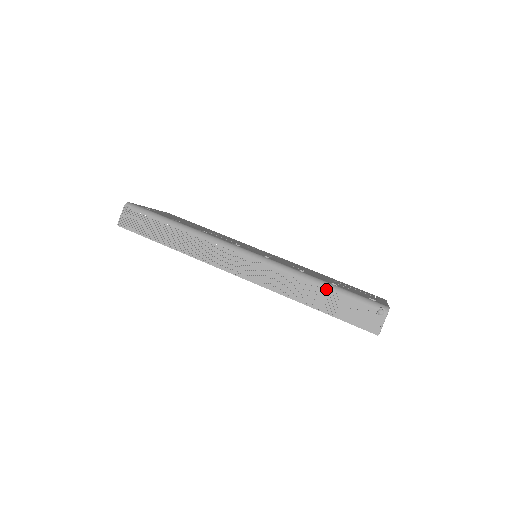
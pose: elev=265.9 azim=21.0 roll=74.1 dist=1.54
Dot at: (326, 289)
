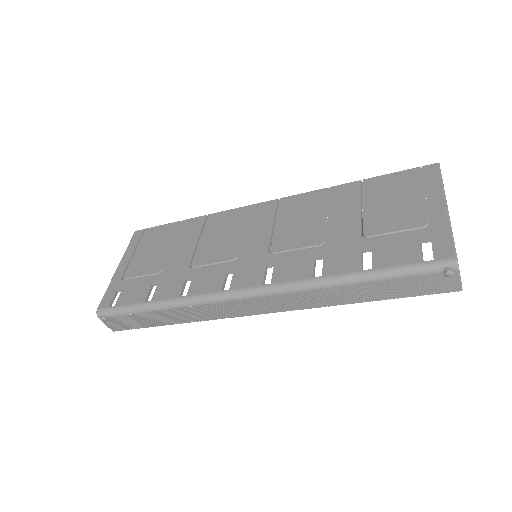
Dot at: (363, 284)
